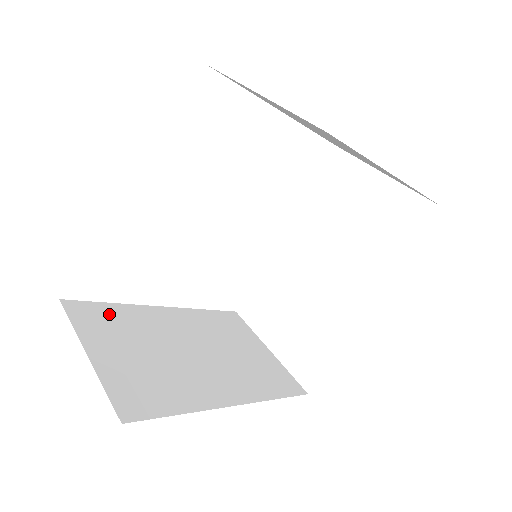
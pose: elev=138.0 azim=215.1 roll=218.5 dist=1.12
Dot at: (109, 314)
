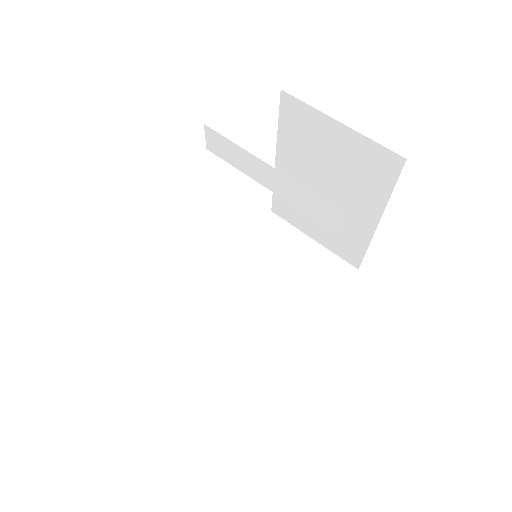
Dot at: occluded
